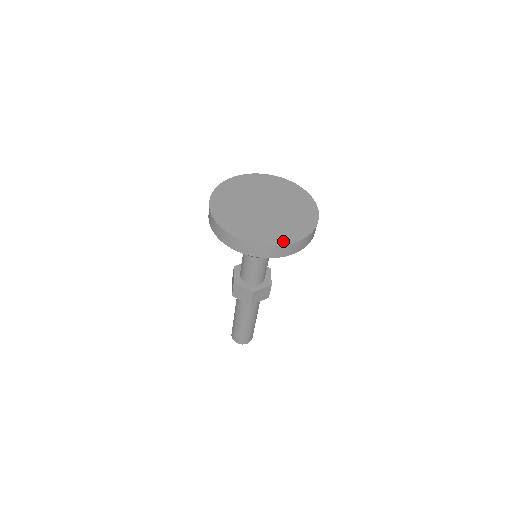
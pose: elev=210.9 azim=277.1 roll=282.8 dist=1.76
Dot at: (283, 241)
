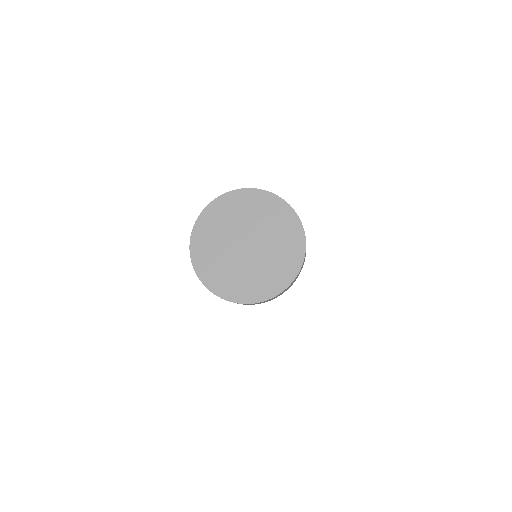
Dot at: (267, 295)
